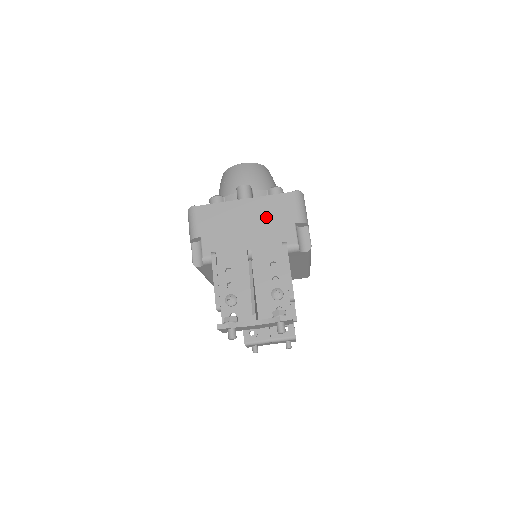
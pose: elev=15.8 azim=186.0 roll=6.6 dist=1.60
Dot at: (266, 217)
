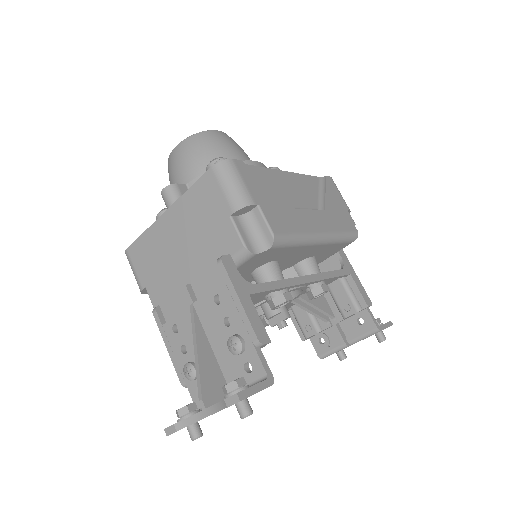
Dot at: (195, 225)
